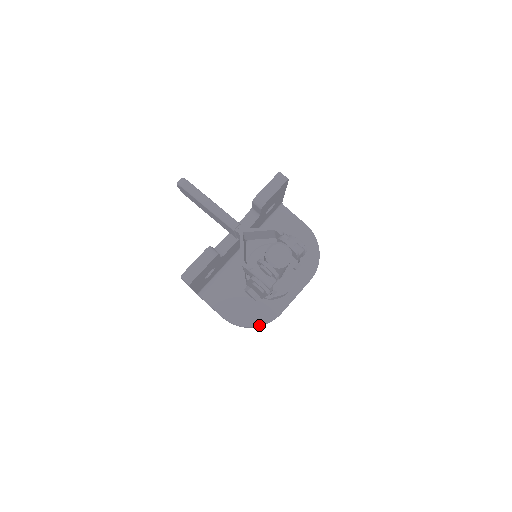
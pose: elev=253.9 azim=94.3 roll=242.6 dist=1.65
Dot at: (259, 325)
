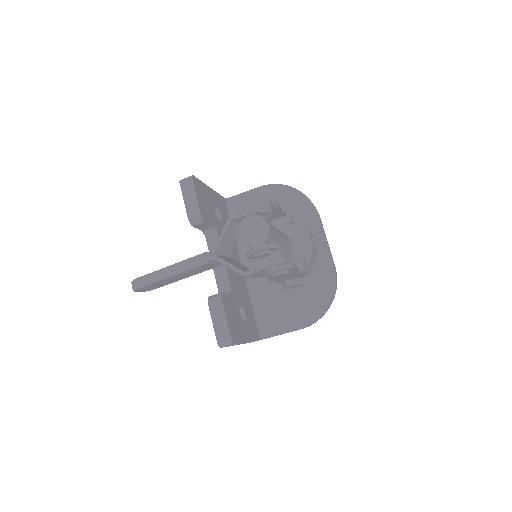
Dot at: (331, 296)
